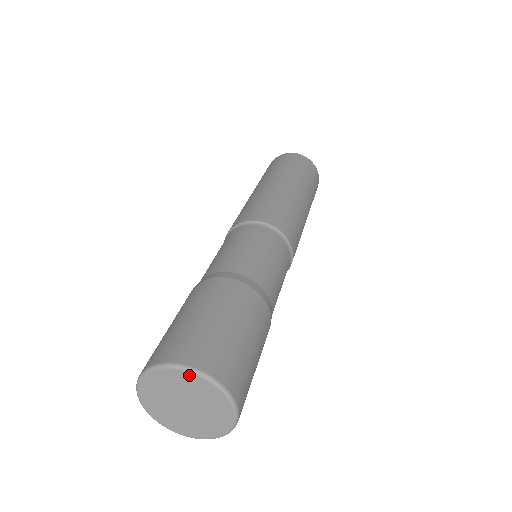
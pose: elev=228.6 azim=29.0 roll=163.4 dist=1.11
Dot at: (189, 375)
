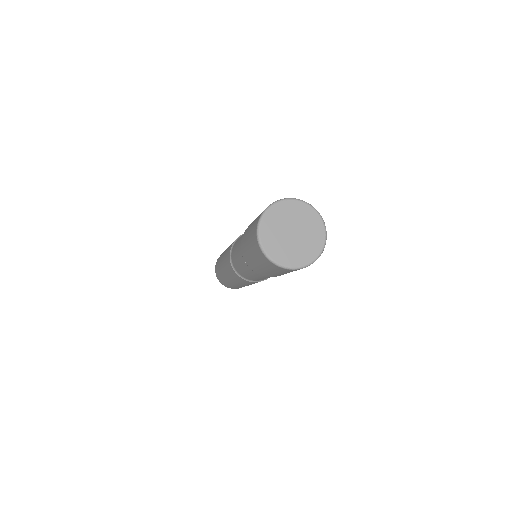
Dot at: (284, 203)
